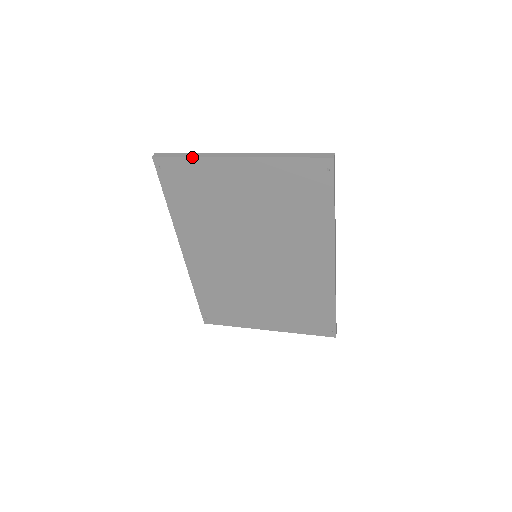
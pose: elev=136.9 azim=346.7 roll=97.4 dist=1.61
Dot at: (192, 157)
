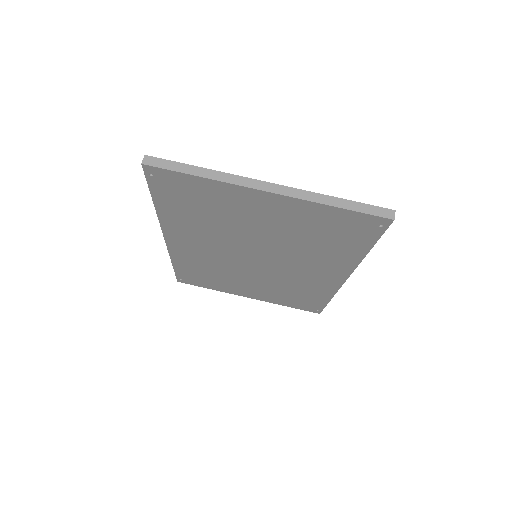
Dot at: (201, 177)
